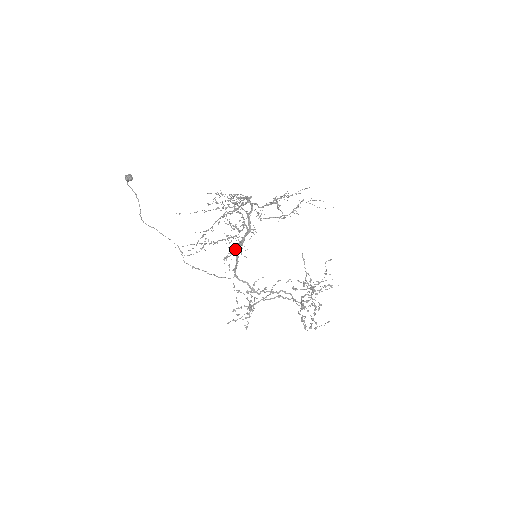
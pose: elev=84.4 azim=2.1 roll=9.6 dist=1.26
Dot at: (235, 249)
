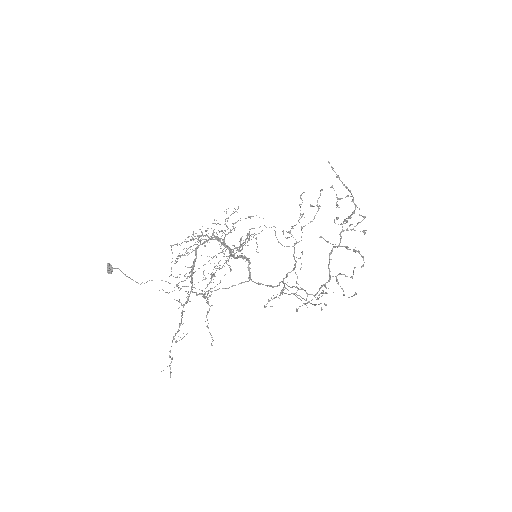
Dot at: (237, 250)
